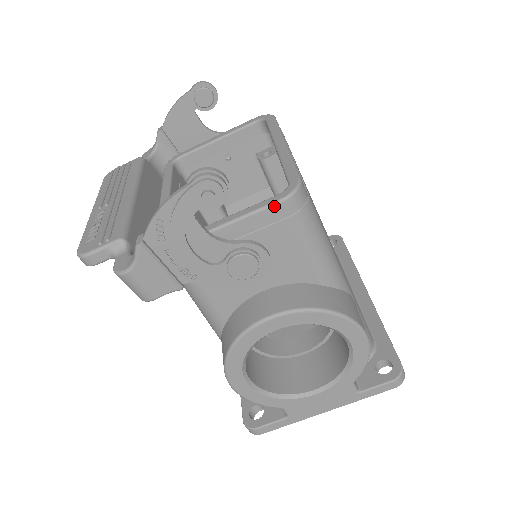
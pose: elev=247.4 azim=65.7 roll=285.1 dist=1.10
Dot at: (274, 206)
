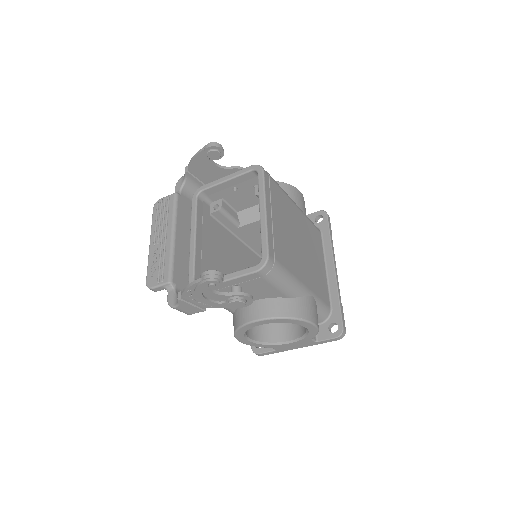
Dot at: (252, 274)
